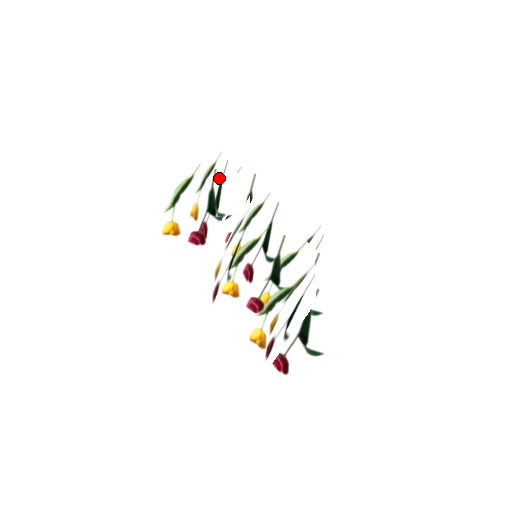
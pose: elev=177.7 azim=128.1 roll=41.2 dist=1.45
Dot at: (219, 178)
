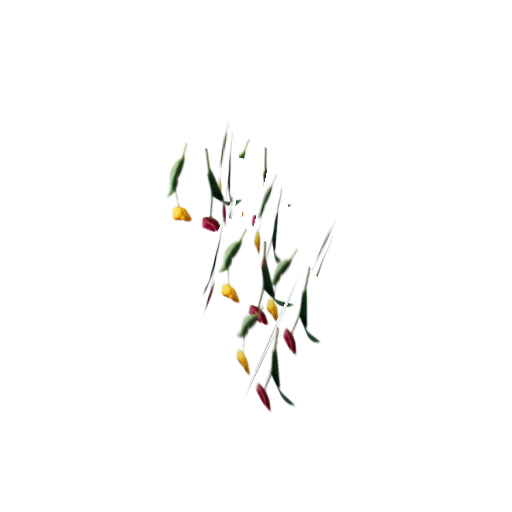
Dot at: (214, 158)
